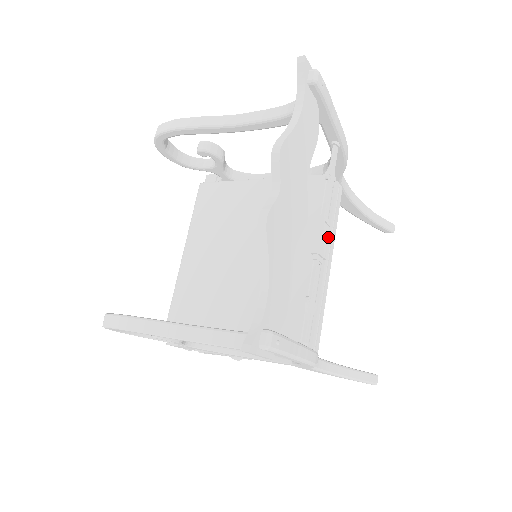
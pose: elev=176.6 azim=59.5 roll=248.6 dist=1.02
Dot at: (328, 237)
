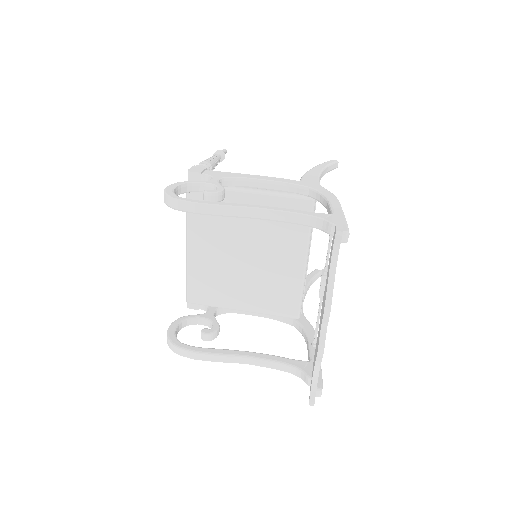
Dot at: occluded
